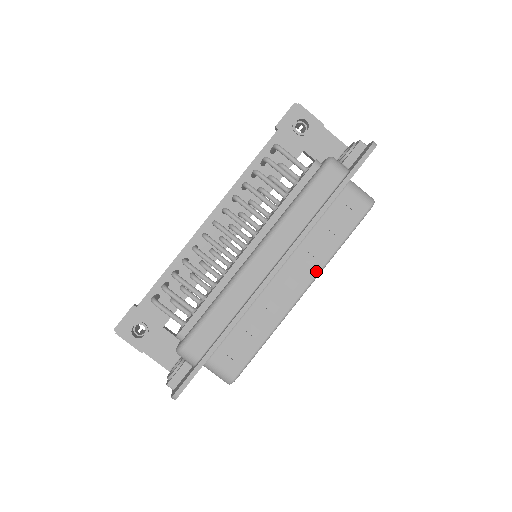
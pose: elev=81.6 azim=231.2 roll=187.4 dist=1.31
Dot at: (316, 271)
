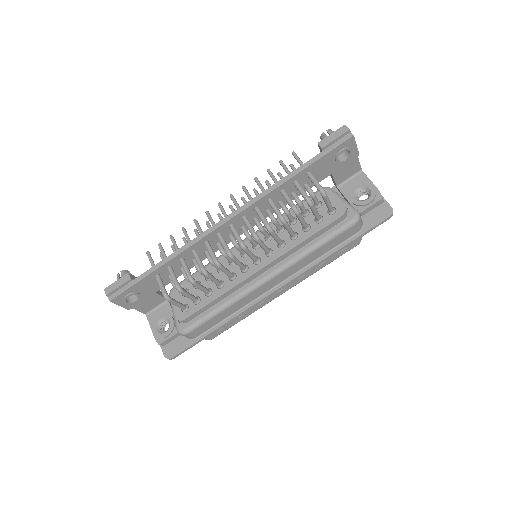
Dot at: (300, 281)
